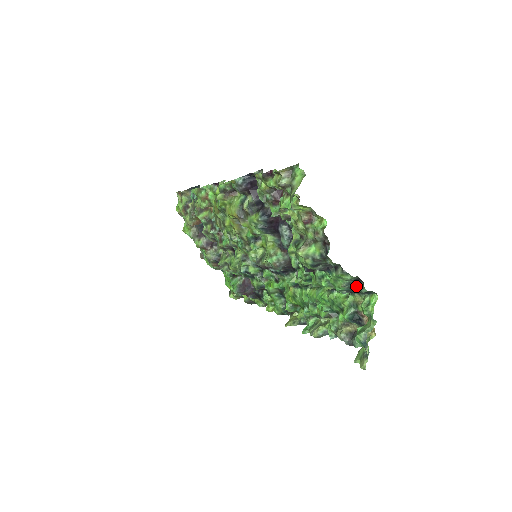
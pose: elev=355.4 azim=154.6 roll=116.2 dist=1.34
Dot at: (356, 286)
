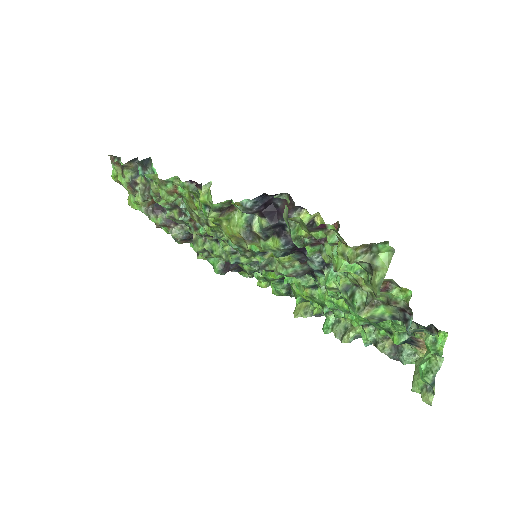
Dot at: (425, 330)
